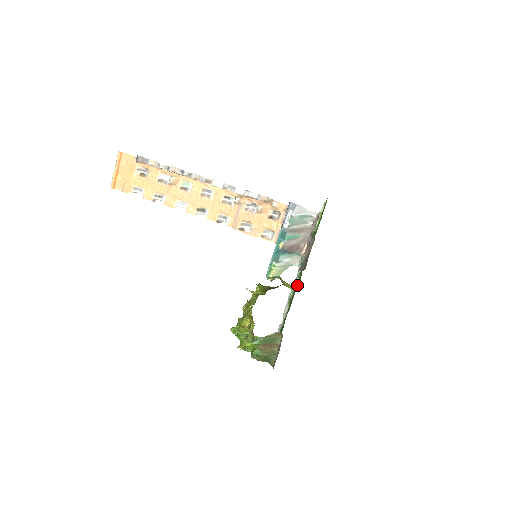
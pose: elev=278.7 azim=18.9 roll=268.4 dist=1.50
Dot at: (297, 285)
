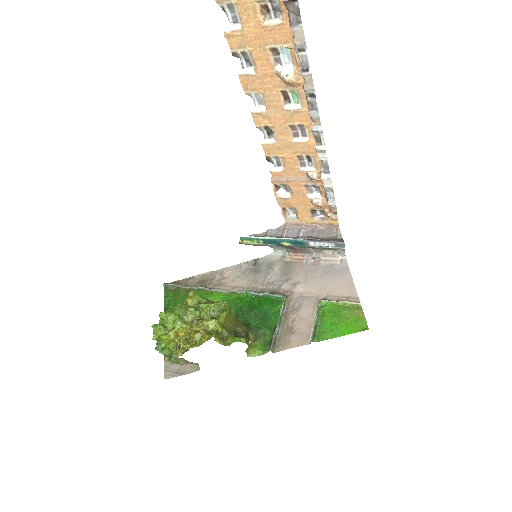
Dot at: (255, 355)
